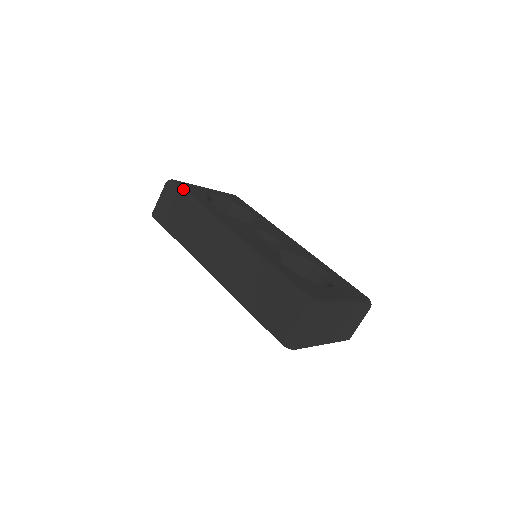
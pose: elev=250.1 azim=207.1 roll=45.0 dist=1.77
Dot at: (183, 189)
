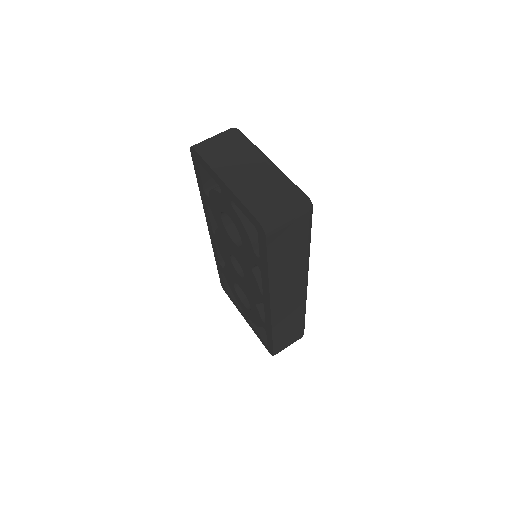
Dot at: occluded
